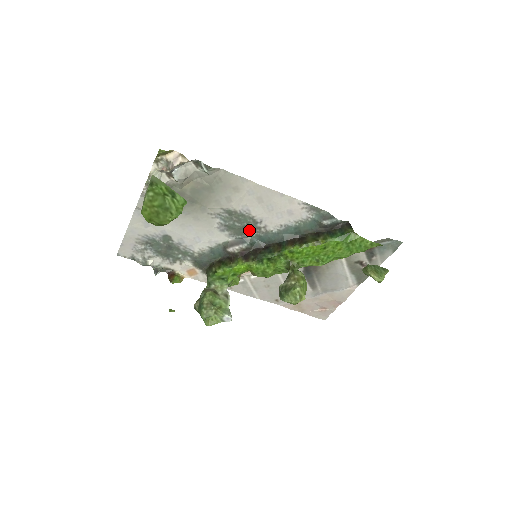
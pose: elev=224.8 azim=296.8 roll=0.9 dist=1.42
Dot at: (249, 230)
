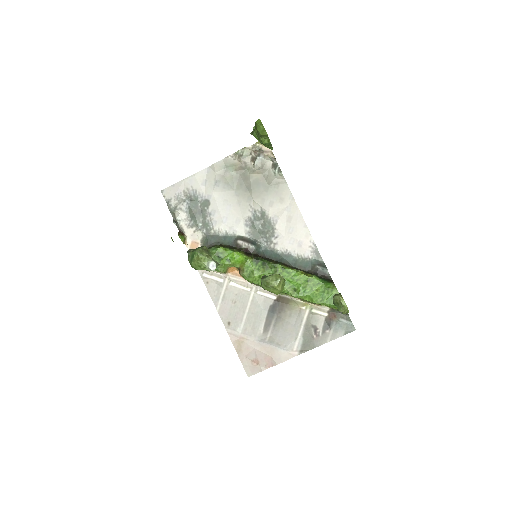
Dot at: (263, 238)
